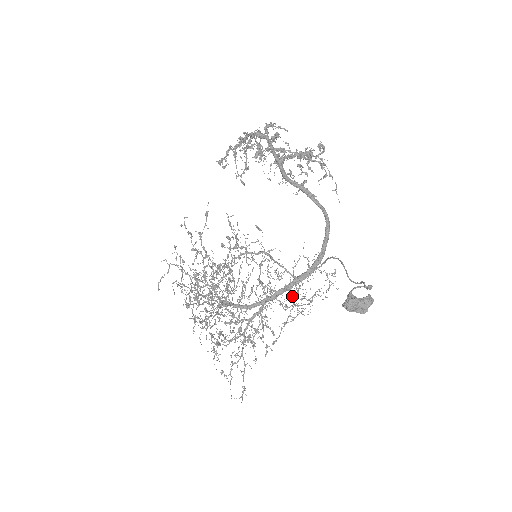
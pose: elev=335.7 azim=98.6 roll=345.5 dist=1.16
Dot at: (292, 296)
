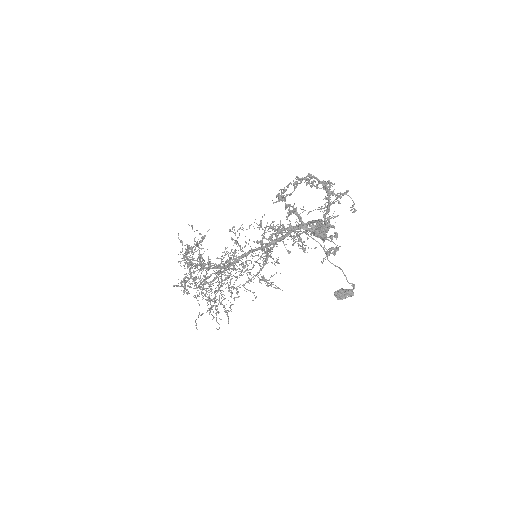
Dot at: (266, 250)
